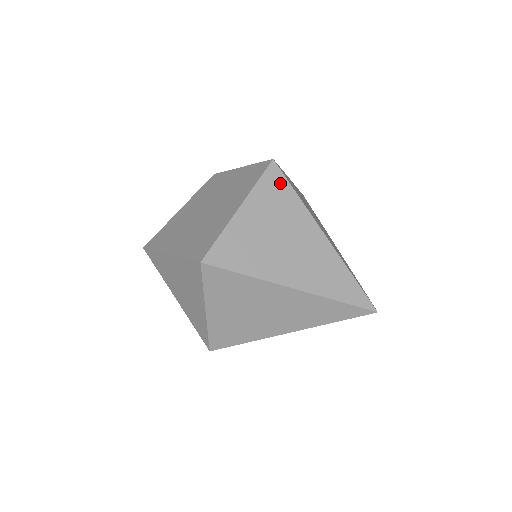
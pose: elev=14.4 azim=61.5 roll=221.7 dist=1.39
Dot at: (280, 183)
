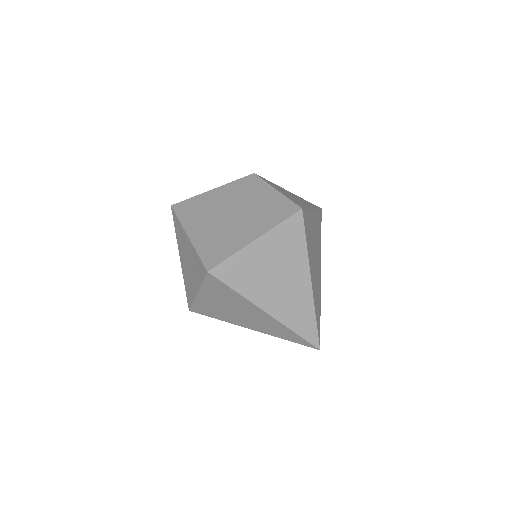
Dot at: (298, 230)
